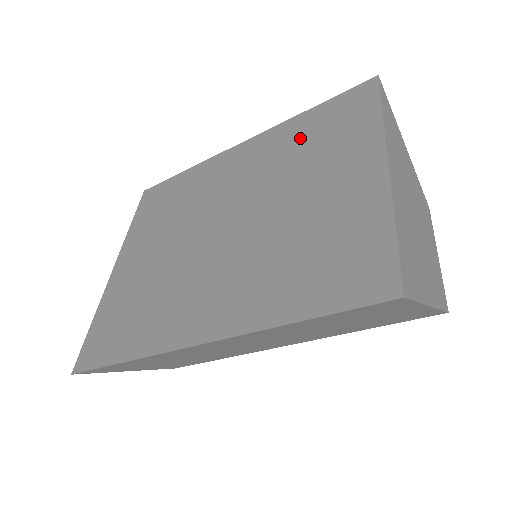
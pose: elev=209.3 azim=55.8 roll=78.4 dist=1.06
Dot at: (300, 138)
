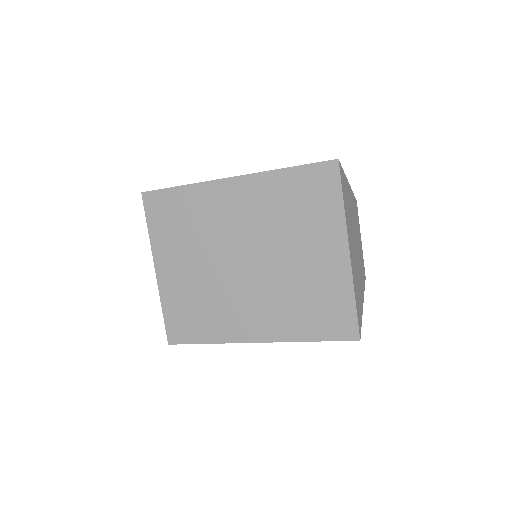
Dot at: (284, 200)
